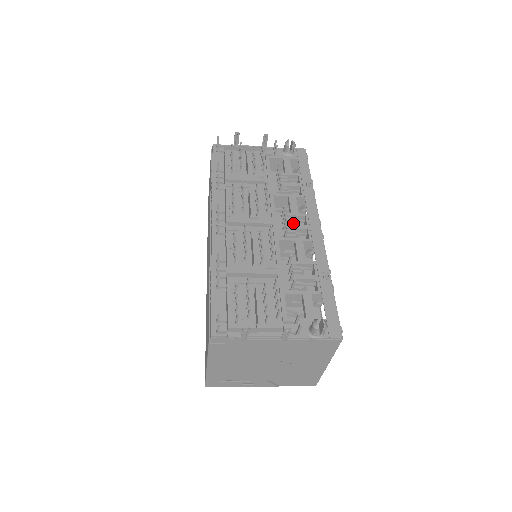
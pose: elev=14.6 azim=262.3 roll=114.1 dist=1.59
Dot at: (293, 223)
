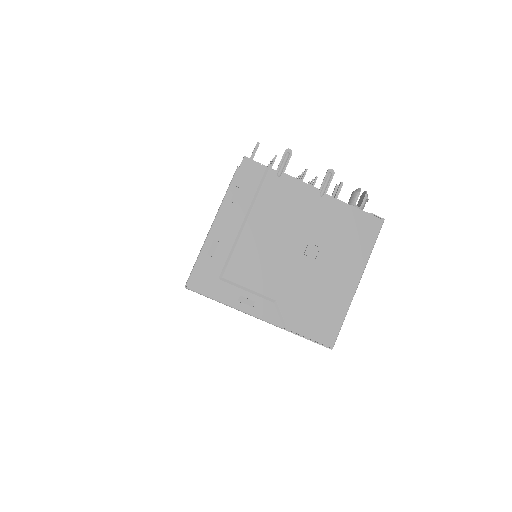
Dot at: occluded
